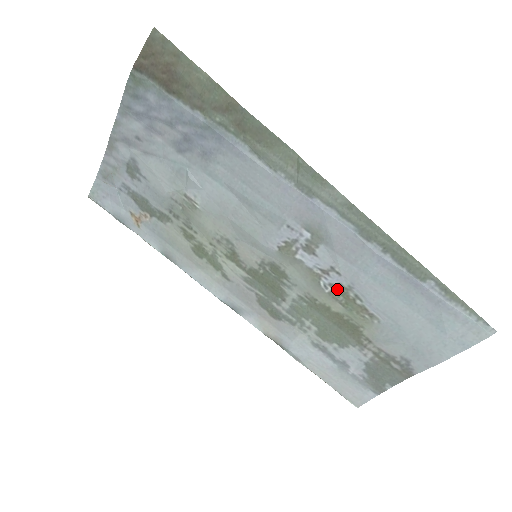
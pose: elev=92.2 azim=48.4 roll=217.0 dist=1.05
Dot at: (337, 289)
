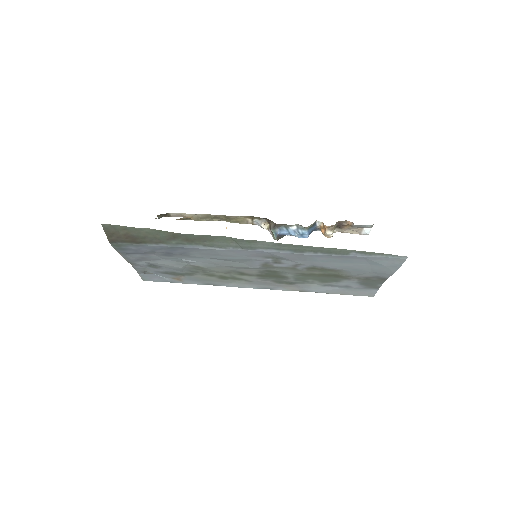
Dot at: (309, 268)
